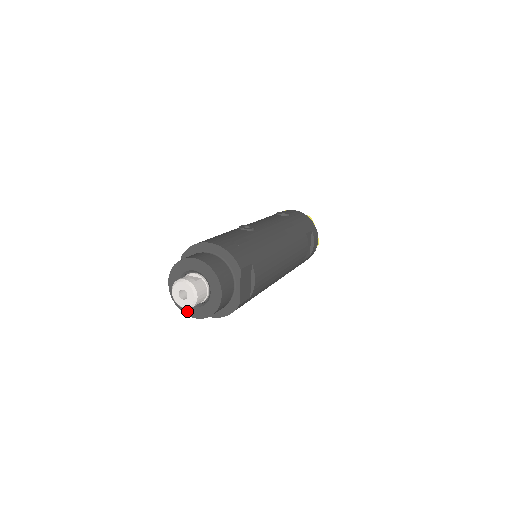
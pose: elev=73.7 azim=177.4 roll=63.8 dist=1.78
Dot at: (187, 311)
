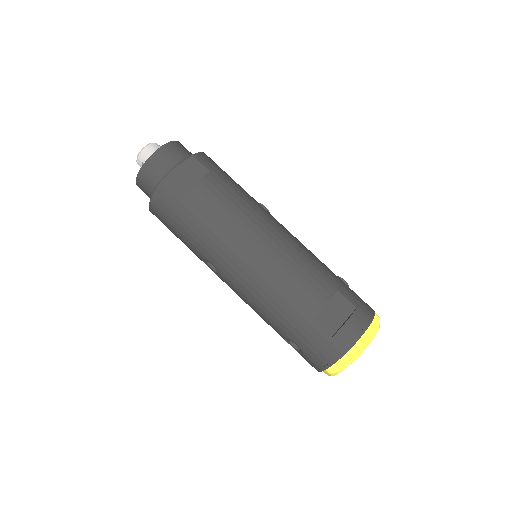
Dot at: occluded
